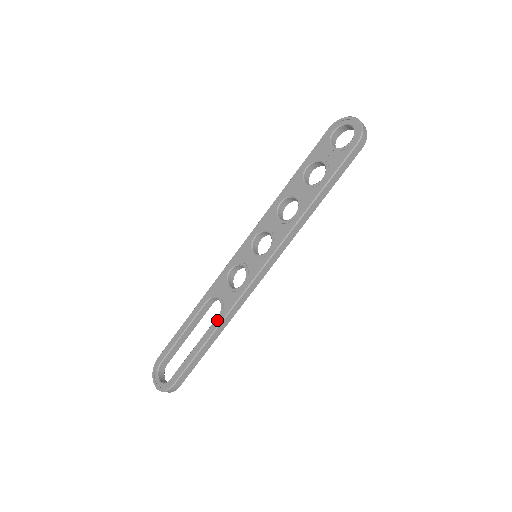
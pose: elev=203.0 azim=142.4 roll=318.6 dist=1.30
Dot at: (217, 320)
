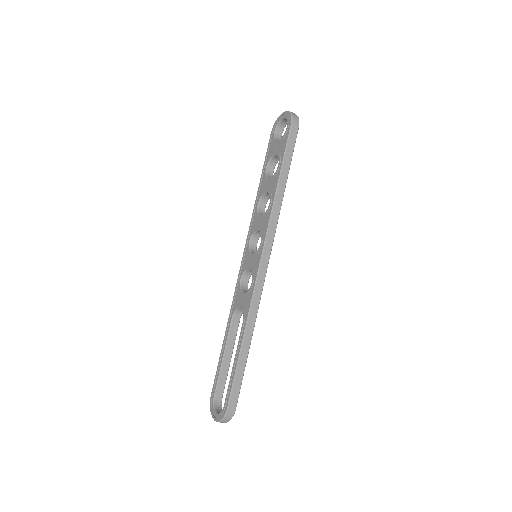
Dot at: (243, 325)
